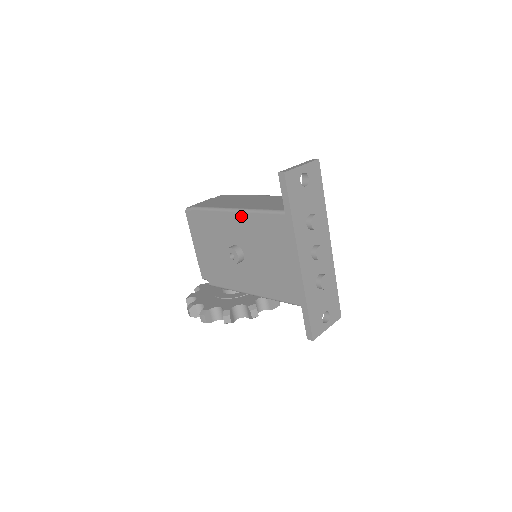
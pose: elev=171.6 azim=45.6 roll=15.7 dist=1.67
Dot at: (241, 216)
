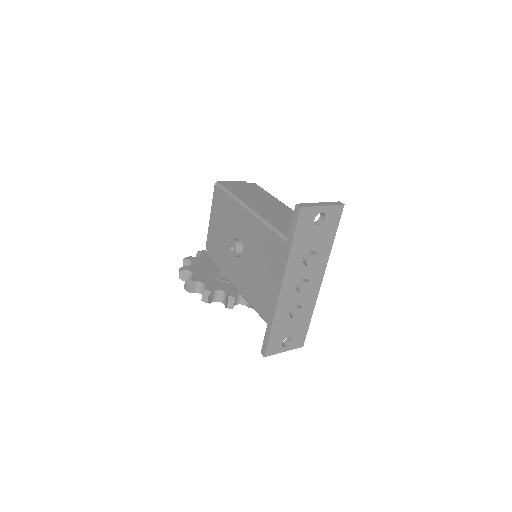
Dot at: (253, 219)
